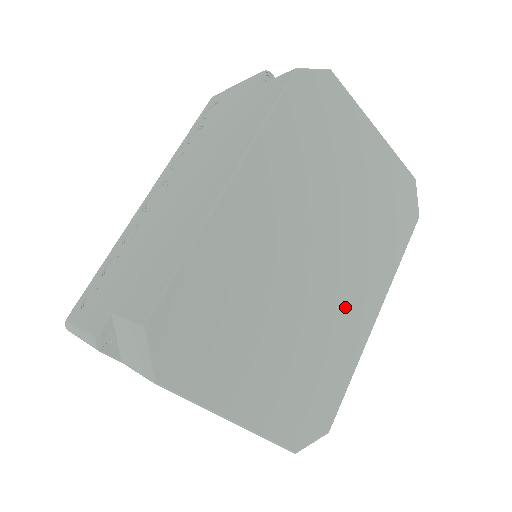
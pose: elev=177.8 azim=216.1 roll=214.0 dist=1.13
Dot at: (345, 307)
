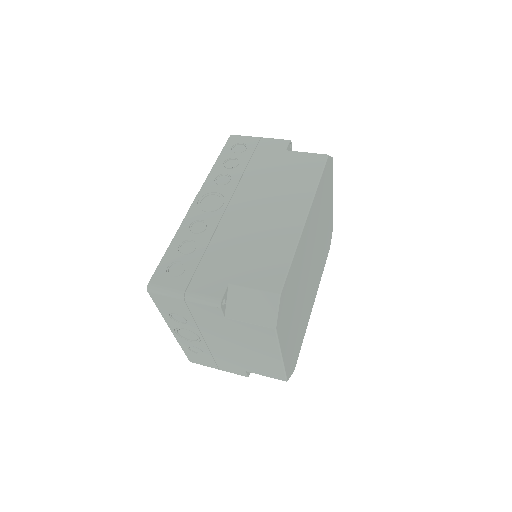
Dot at: (310, 296)
